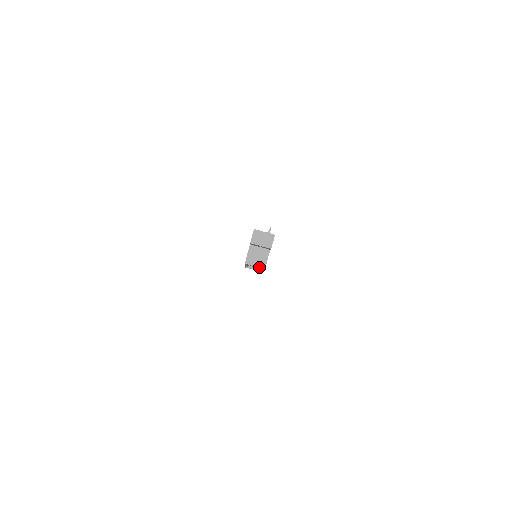
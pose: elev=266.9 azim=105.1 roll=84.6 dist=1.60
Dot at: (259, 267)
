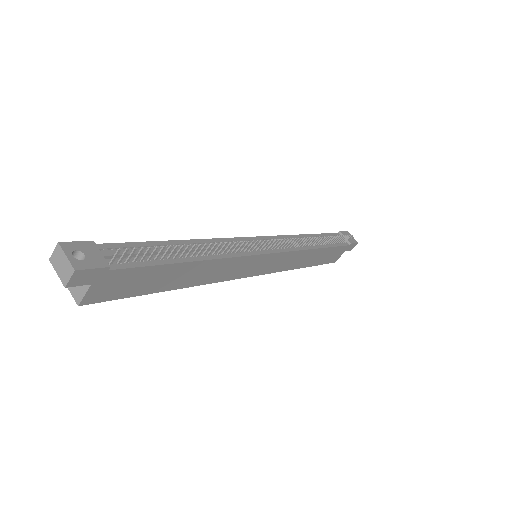
Dot at: (74, 298)
